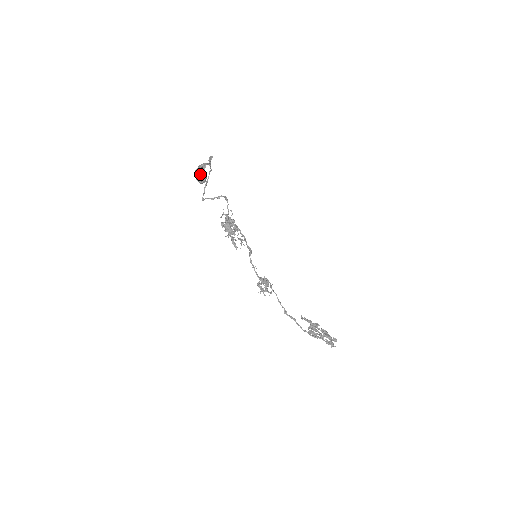
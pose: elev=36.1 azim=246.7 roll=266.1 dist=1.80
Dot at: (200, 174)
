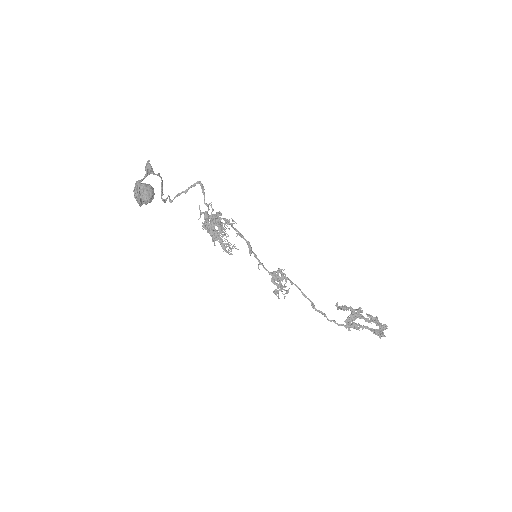
Dot at: (137, 199)
